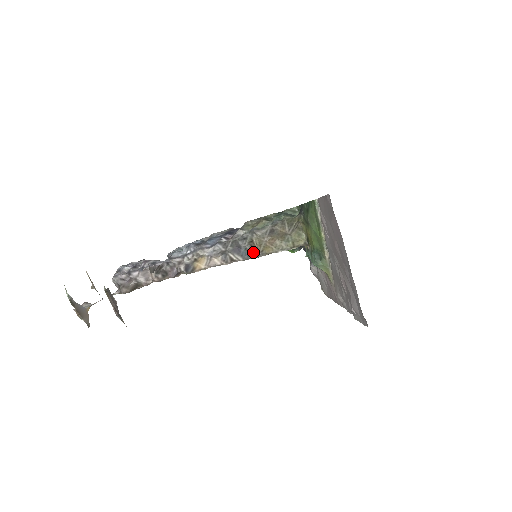
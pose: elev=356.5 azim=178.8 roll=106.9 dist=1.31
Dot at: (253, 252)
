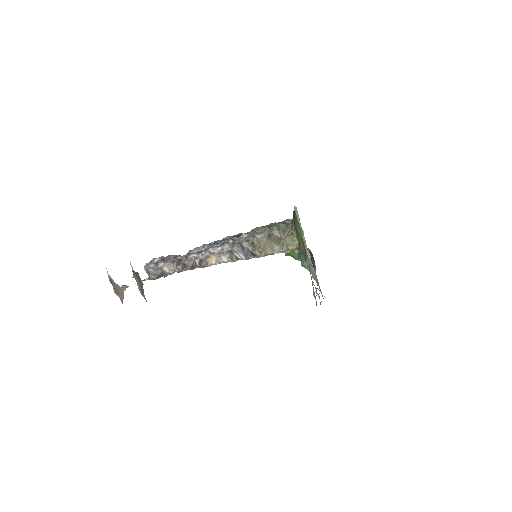
Dot at: (254, 253)
